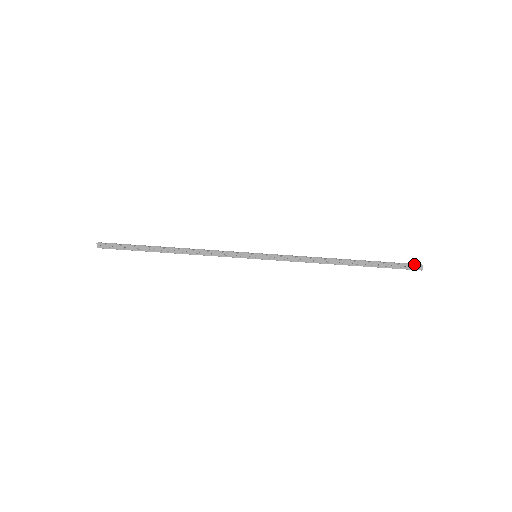
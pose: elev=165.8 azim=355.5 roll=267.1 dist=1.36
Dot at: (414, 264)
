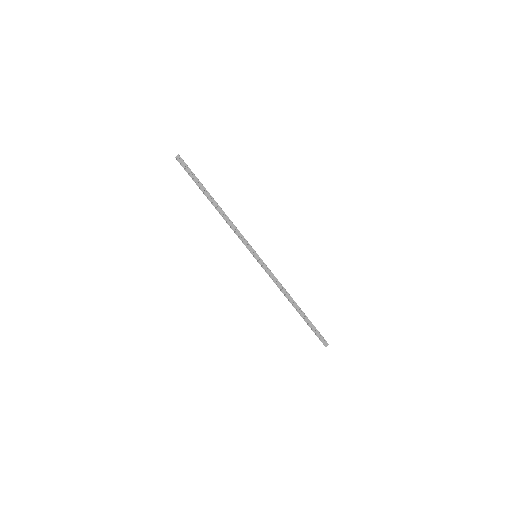
Dot at: occluded
